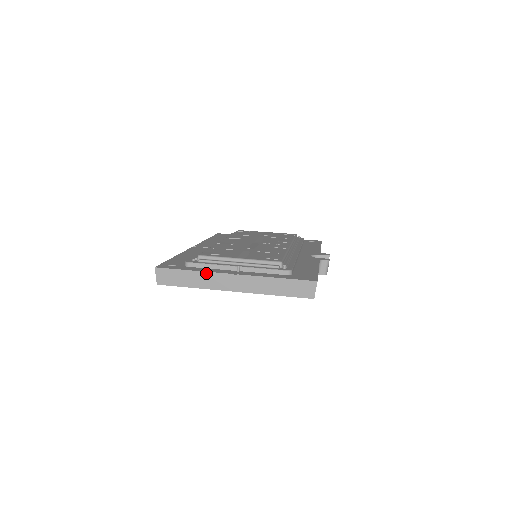
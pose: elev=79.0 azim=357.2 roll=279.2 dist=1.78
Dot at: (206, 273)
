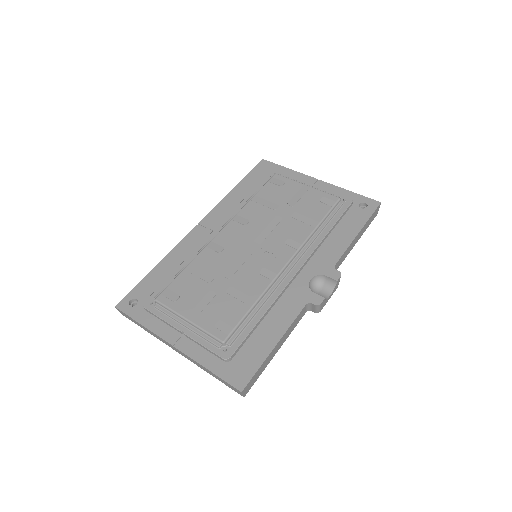
Dot at: (152, 332)
